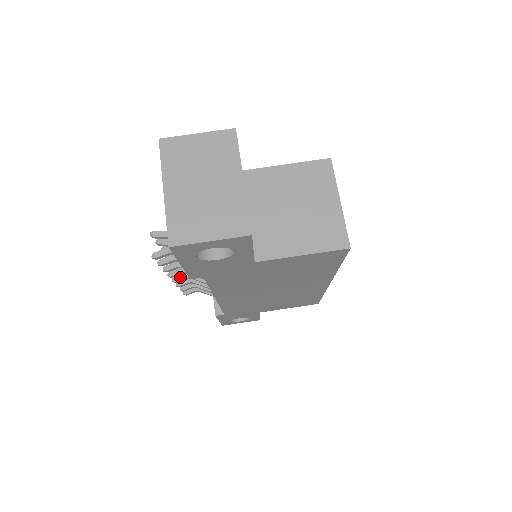
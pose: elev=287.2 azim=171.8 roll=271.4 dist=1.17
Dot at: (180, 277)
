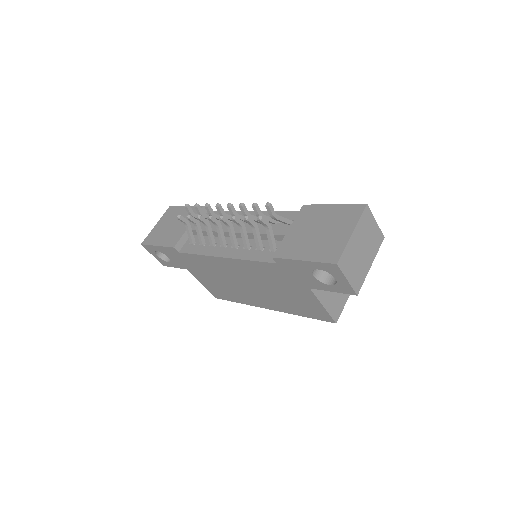
Dot at: (215, 220)
